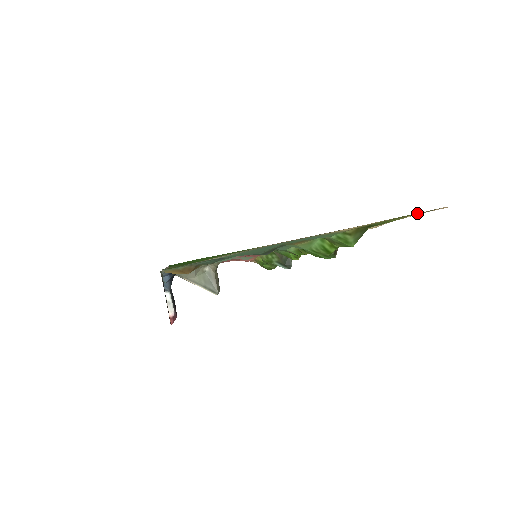
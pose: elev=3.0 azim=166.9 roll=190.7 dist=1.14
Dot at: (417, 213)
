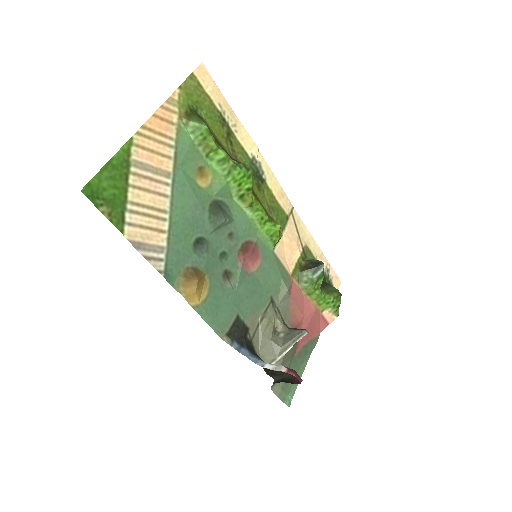
Dot at: (191, 77)
